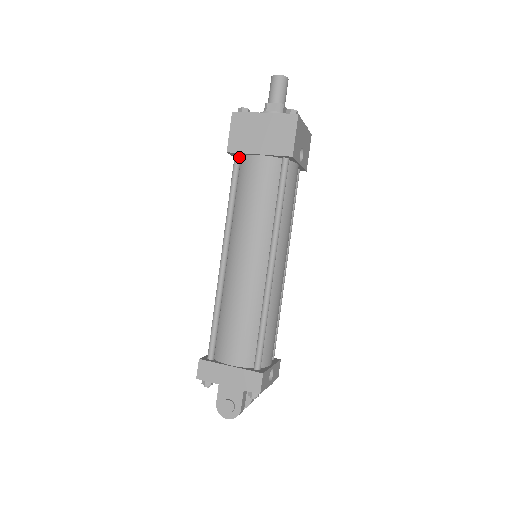
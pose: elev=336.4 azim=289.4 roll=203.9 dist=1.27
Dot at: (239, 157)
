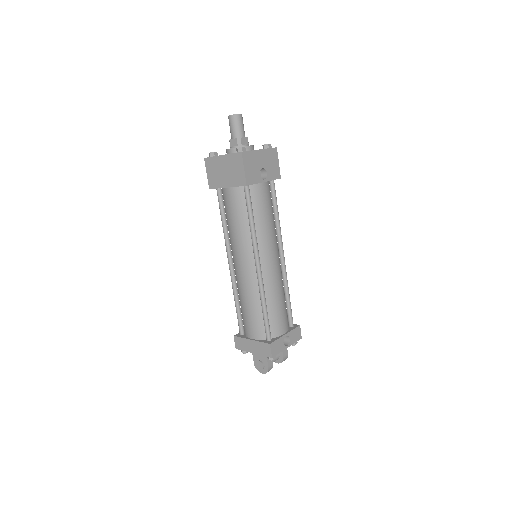
Dot at: (219, 190)
